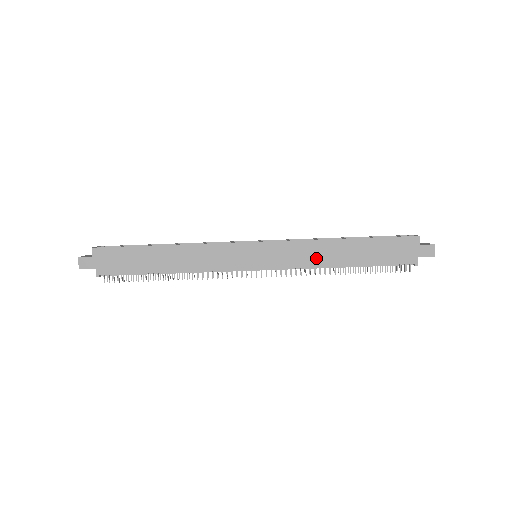
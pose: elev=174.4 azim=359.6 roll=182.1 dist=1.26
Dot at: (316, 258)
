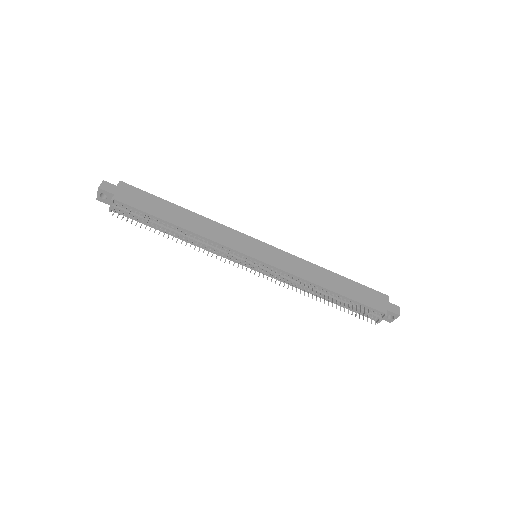
Dot at: (308, 274)
